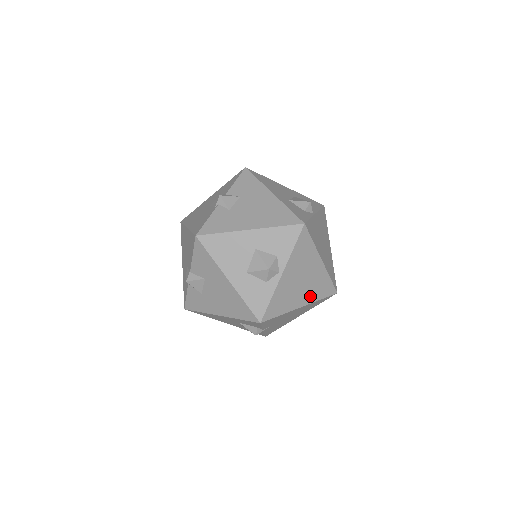
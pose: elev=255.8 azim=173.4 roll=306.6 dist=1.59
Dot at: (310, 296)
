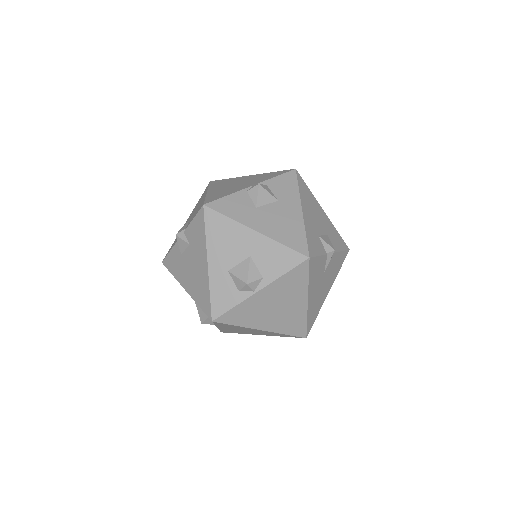
Dot at: (267, 334)
